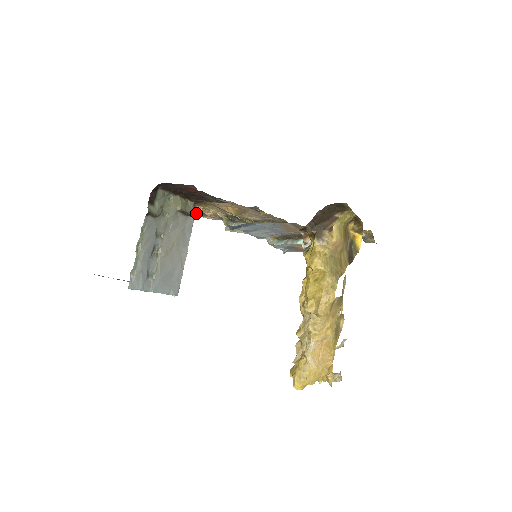
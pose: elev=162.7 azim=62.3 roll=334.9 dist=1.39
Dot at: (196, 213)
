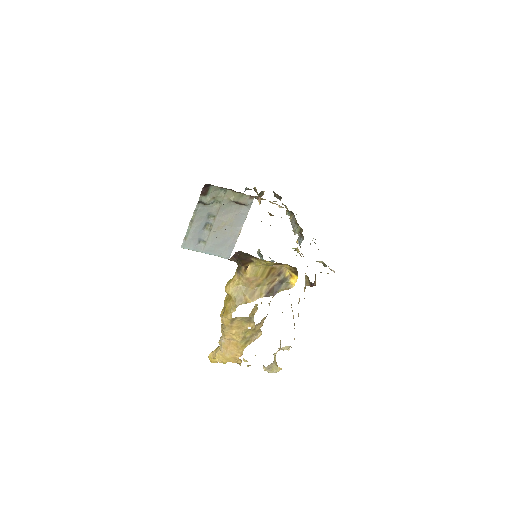
Dot at: (279, 196)
